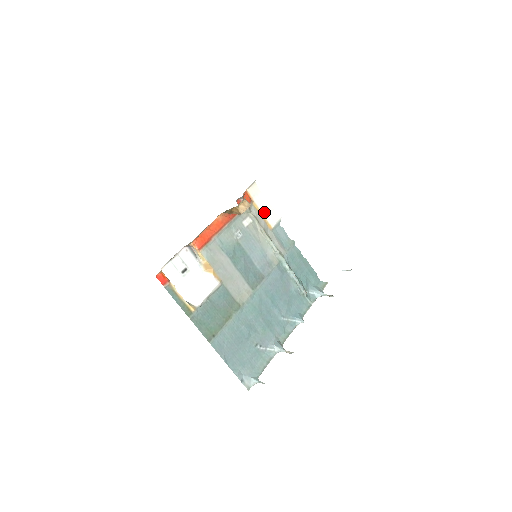
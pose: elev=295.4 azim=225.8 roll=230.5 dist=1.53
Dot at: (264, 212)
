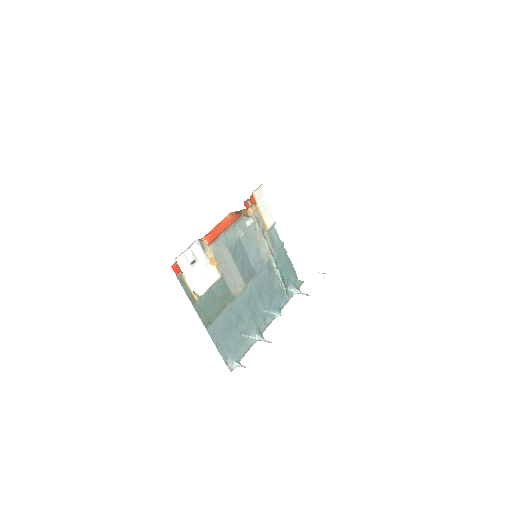
Dot at: (264, 214)
